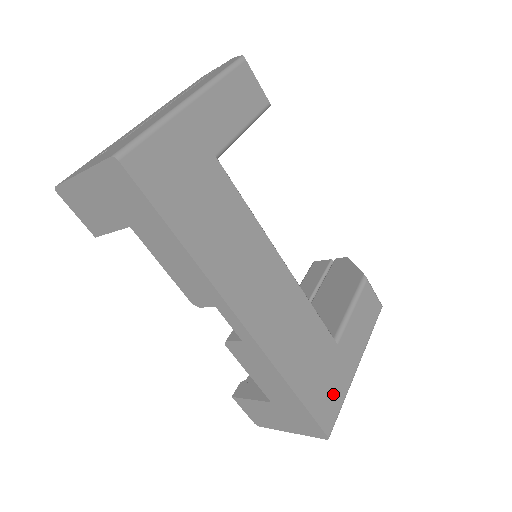
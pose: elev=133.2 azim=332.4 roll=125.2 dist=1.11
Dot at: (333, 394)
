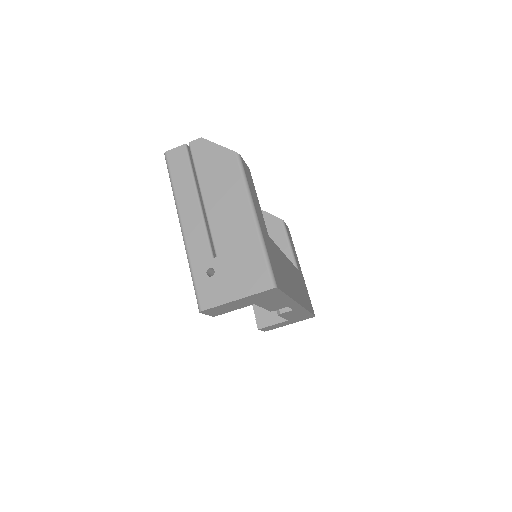
Dot at: (308, 296)
